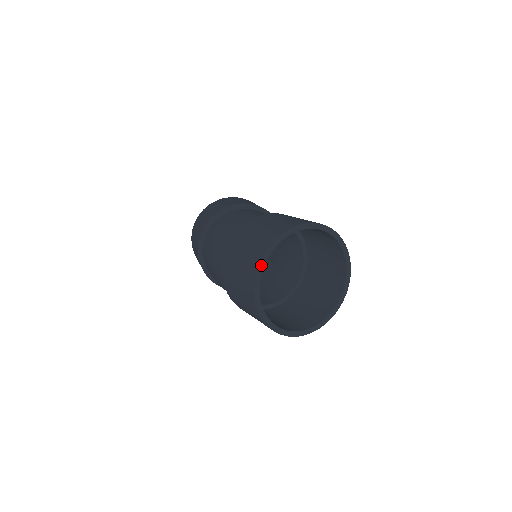
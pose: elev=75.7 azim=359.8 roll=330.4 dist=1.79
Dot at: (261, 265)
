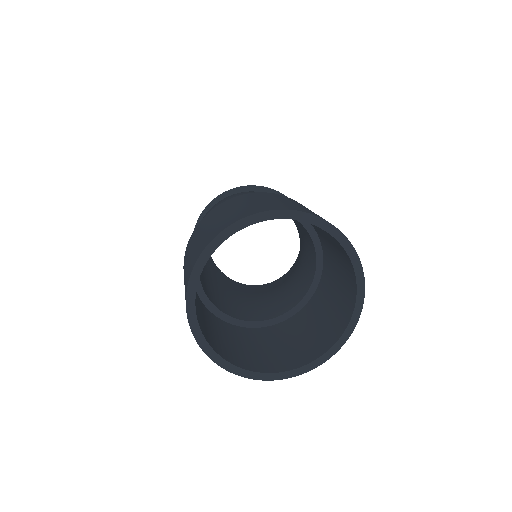
Dot at: (238, 225)
